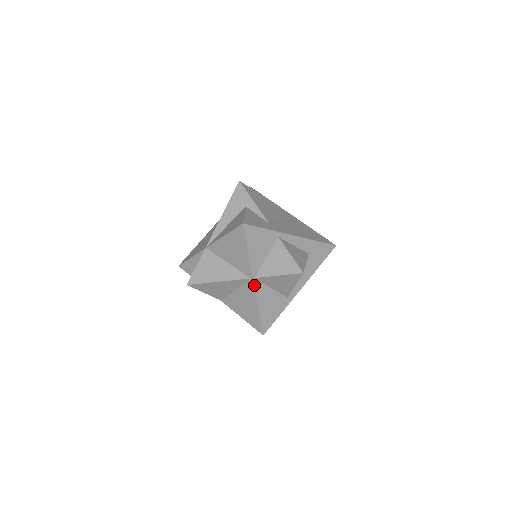
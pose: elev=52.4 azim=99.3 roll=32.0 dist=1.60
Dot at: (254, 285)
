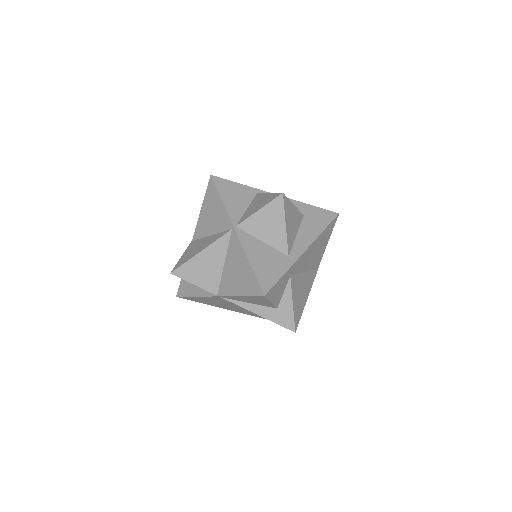
Dot at: (237, 234)
